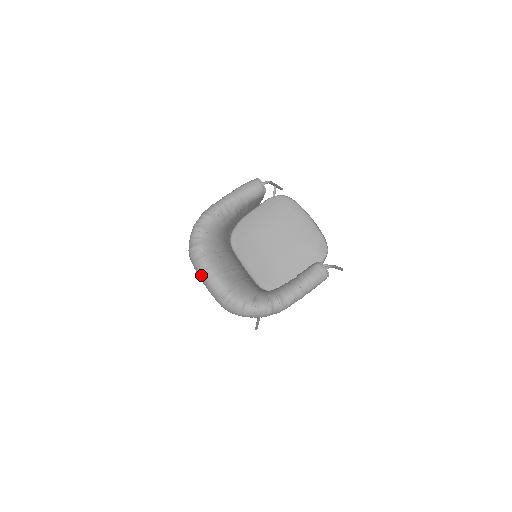
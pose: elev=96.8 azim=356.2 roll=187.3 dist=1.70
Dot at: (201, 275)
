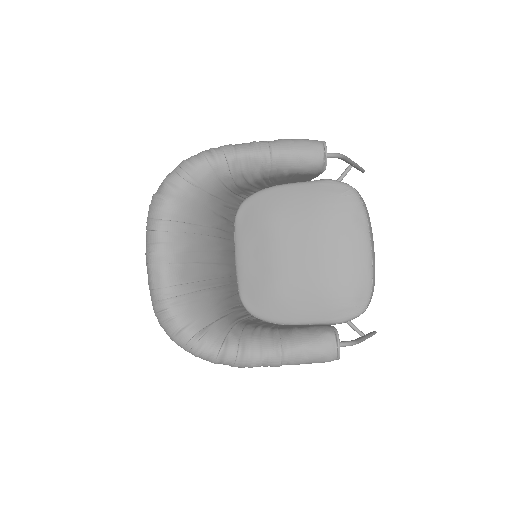
Dot at: (147, 246)
